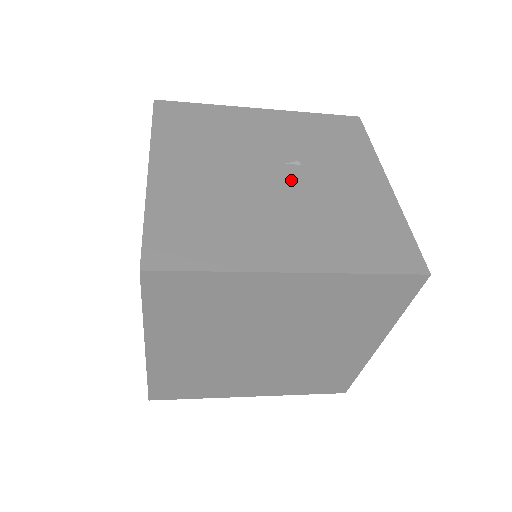
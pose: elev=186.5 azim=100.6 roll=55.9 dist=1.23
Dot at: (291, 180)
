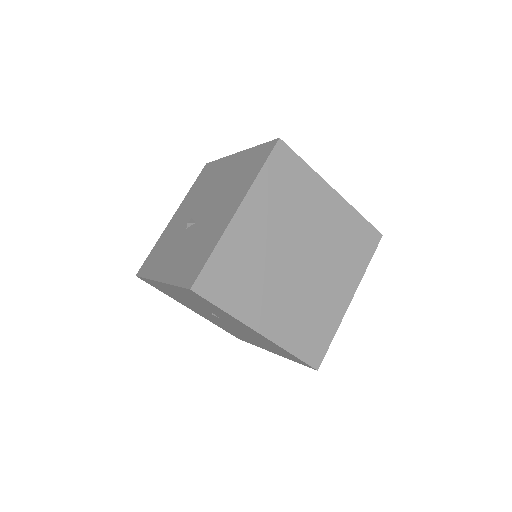
Dot at: occluded
